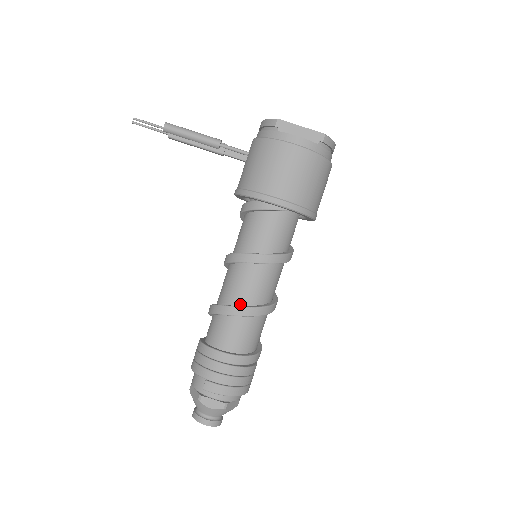
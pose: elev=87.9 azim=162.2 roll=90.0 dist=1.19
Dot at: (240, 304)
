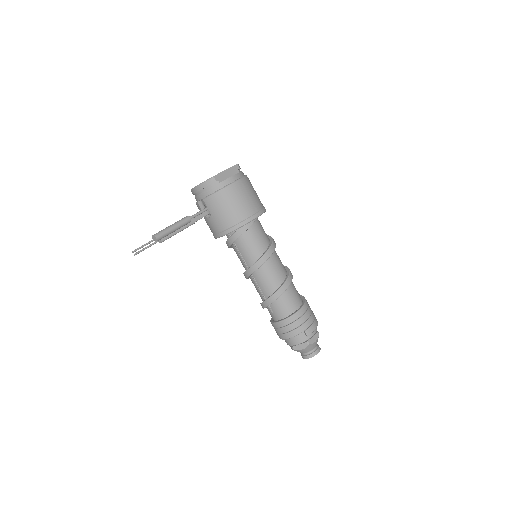
Dot at: (282, 282)
